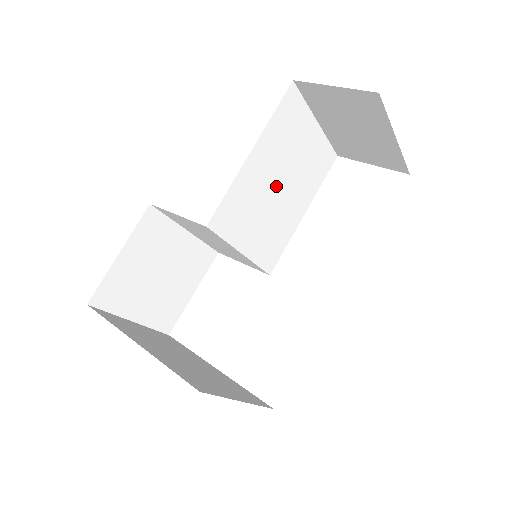
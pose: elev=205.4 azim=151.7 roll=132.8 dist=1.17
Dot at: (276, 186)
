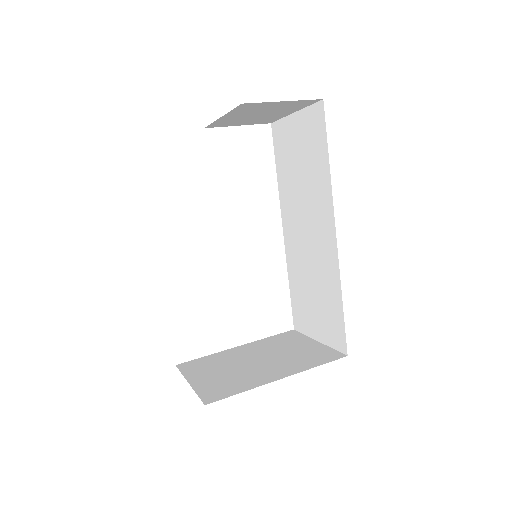
Dot at: occluded
